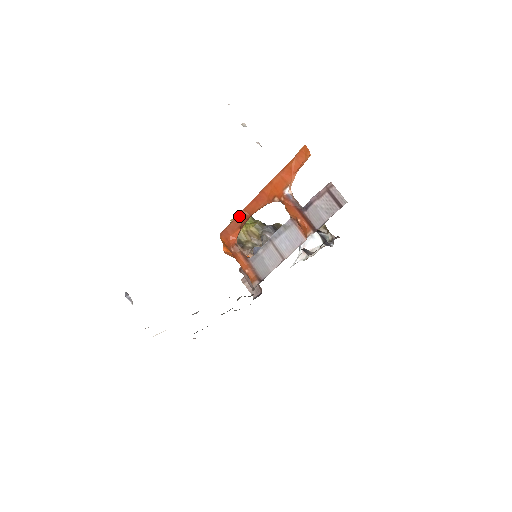
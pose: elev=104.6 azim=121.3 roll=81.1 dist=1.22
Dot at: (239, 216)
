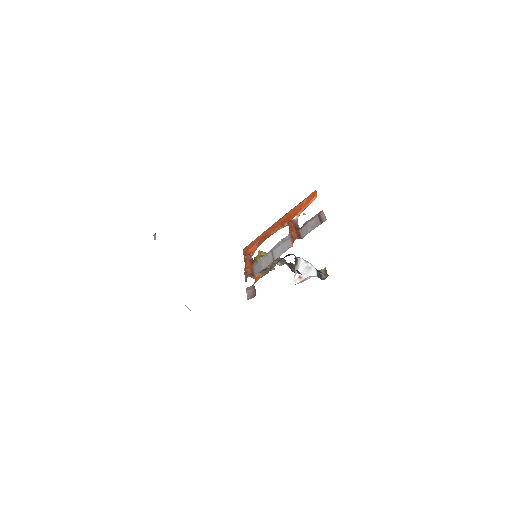
Dot at: (260, 236)
